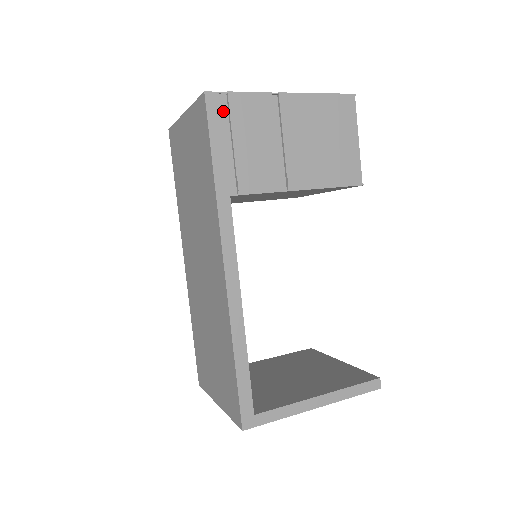
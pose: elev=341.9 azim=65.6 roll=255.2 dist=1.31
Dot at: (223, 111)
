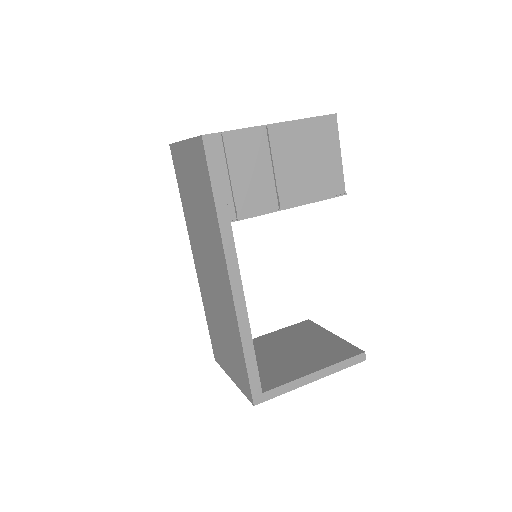
Dot at: (219, 149)
